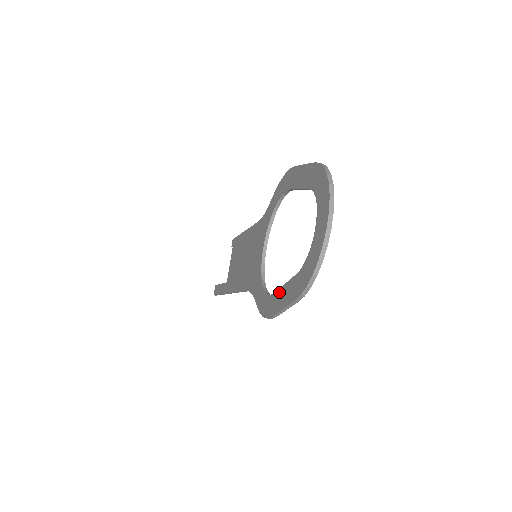
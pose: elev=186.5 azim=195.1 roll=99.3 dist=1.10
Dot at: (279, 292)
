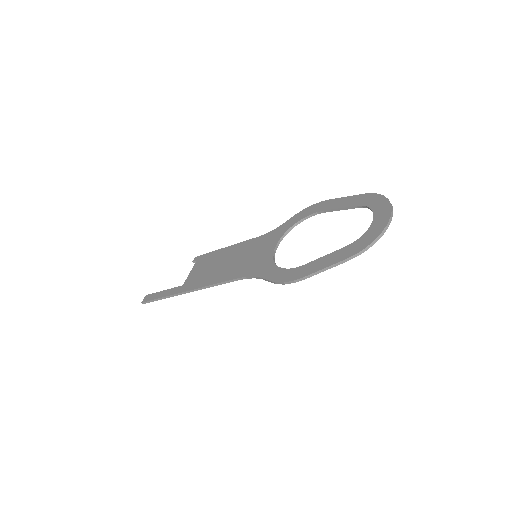
Dot at: (316, 261)
